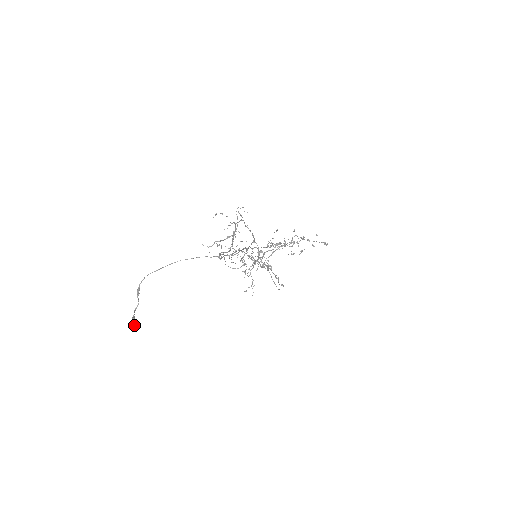
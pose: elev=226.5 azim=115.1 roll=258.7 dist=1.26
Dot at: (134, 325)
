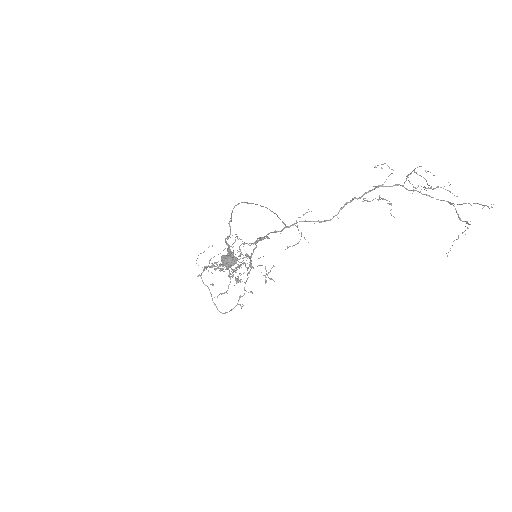
Dot at: (236, 258)
